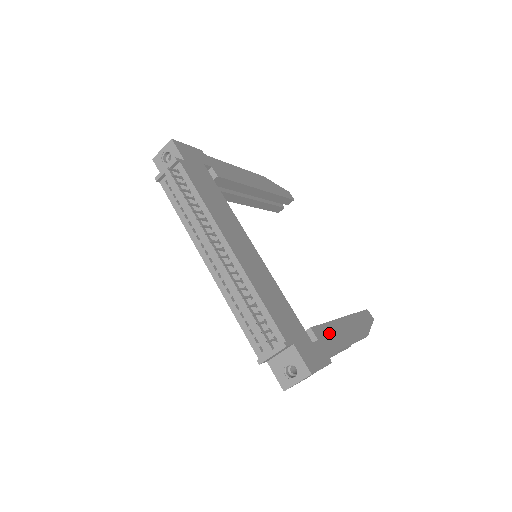
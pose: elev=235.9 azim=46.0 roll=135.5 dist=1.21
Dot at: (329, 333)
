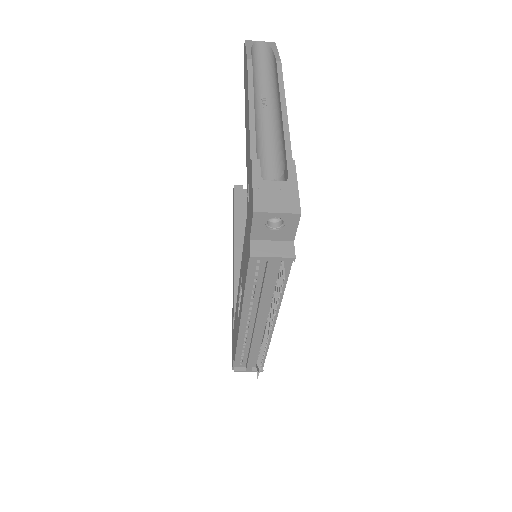
Dot at: occluded
